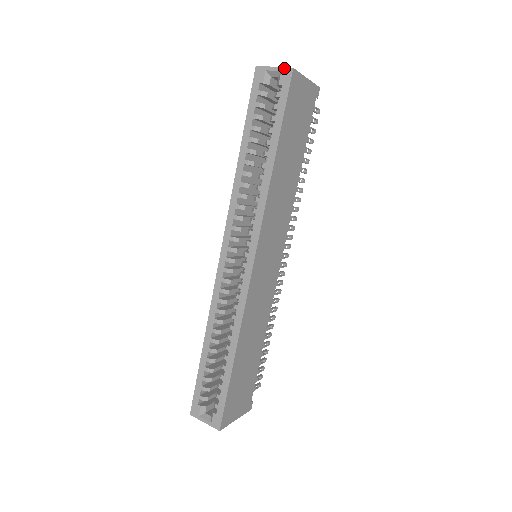
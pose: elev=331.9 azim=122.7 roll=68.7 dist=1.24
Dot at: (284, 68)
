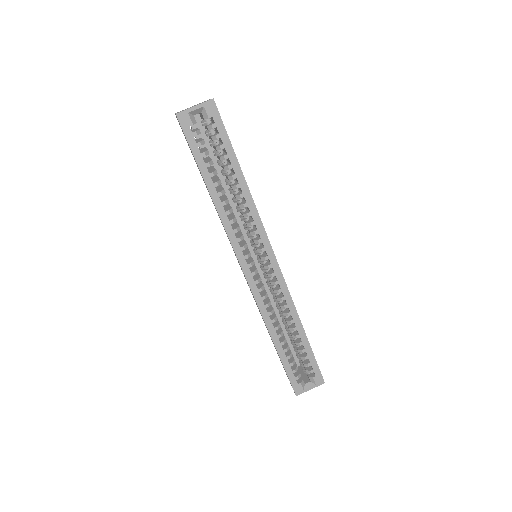
Dot at: (205, 102)
